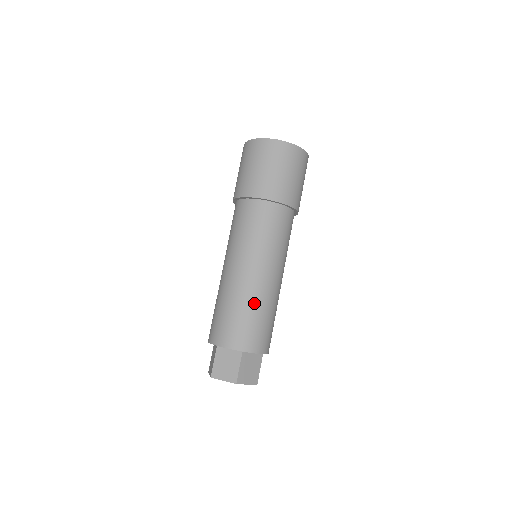
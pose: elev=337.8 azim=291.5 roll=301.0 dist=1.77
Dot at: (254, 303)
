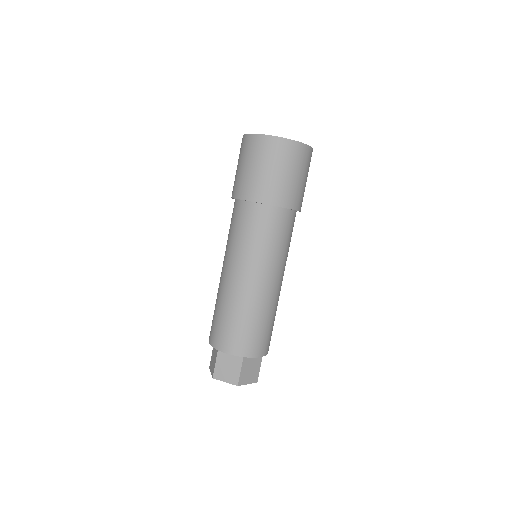
Dot at: (224, 303)
